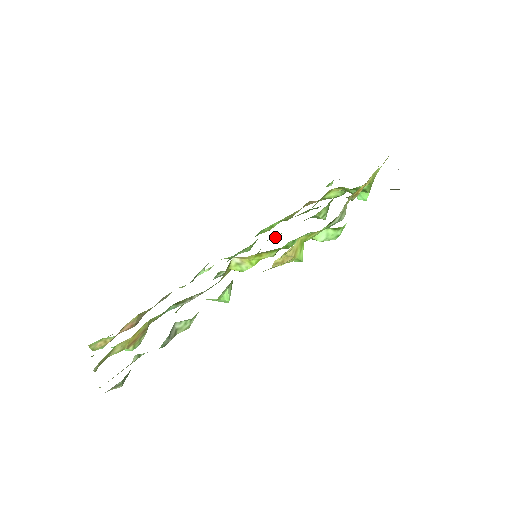
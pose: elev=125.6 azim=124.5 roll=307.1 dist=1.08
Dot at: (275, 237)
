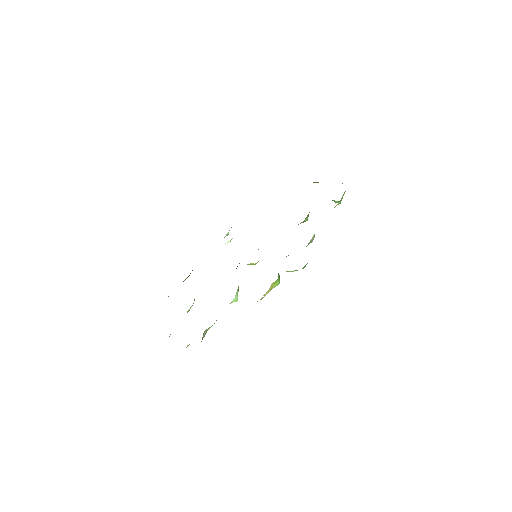
Dot at: occluded
